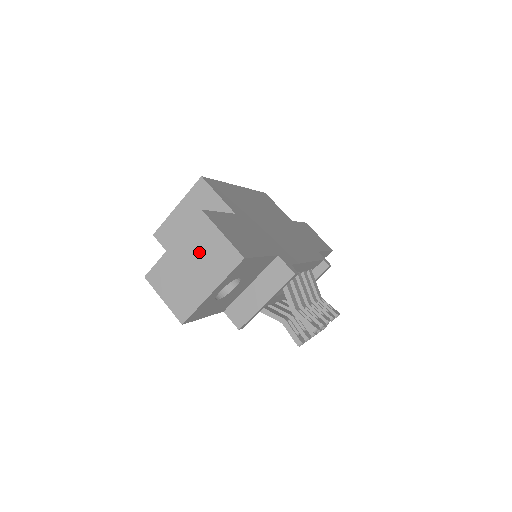
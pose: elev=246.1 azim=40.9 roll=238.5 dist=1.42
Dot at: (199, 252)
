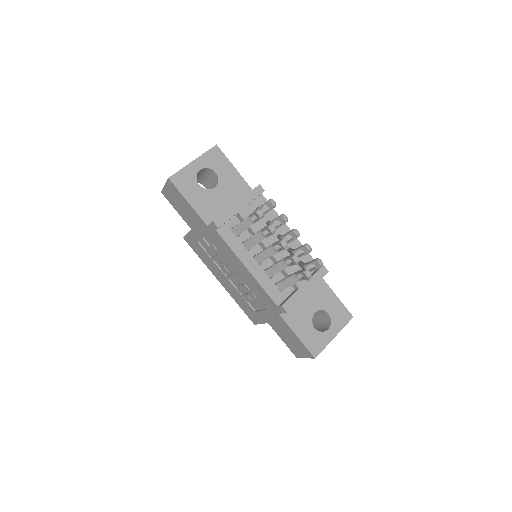
Dot at: occluded
